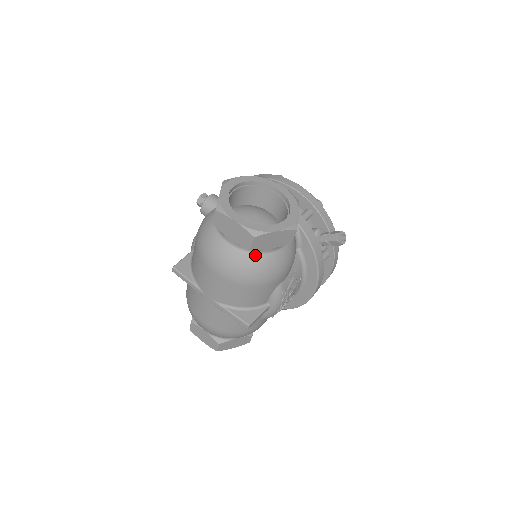
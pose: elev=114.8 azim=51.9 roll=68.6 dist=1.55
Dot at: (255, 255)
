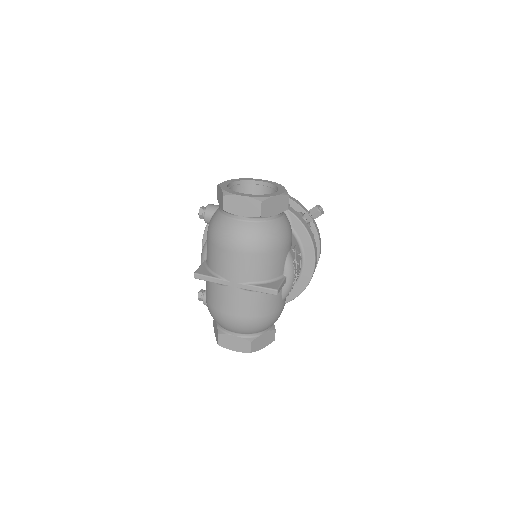
Dot at: (265, 223)
